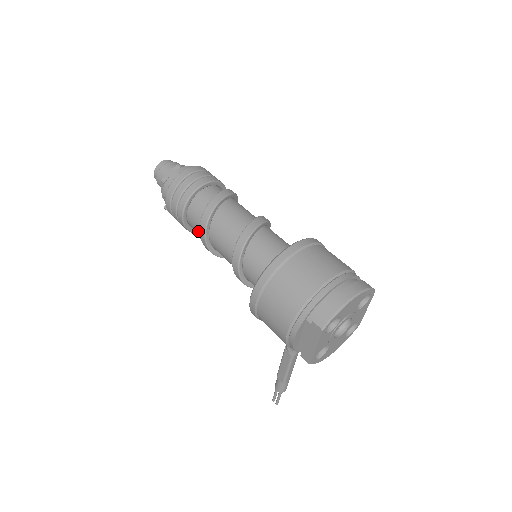
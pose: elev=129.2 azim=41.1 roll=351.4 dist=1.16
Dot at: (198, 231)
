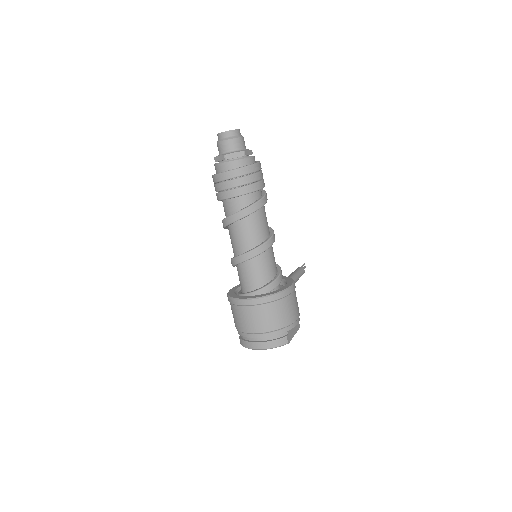
Dot at: occluded
